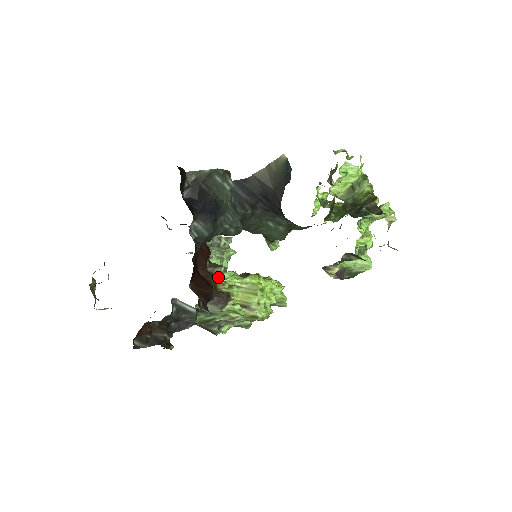
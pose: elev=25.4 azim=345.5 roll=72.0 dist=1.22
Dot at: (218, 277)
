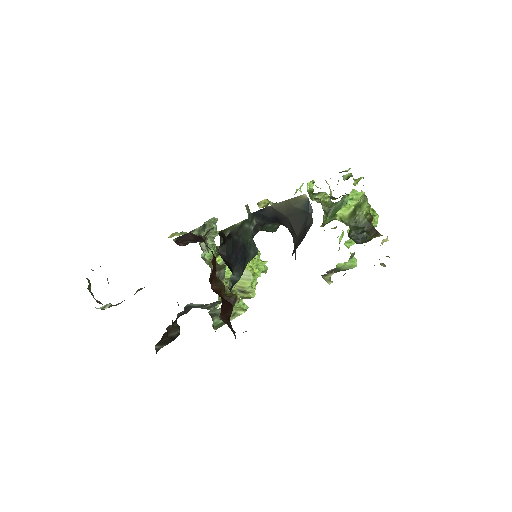
Dot at: (222, 278)
